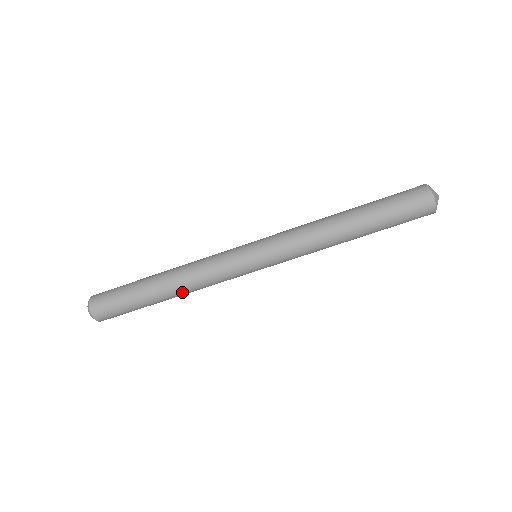
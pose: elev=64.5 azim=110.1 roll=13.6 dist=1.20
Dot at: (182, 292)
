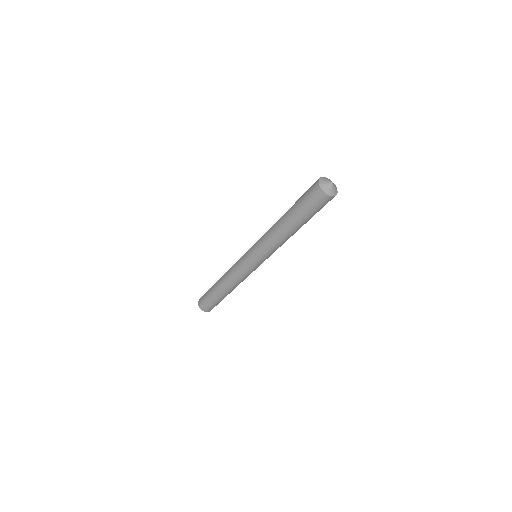
Dot at: occluded
